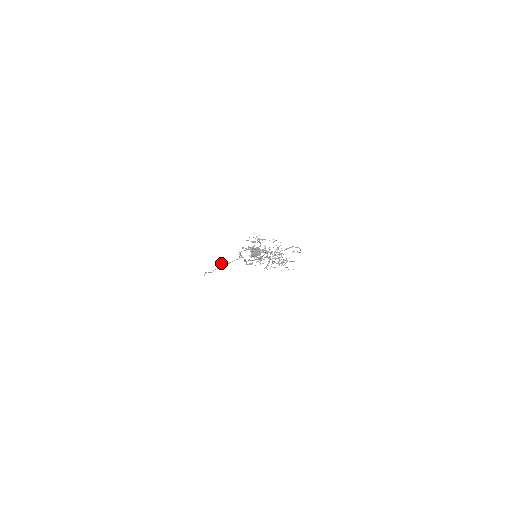
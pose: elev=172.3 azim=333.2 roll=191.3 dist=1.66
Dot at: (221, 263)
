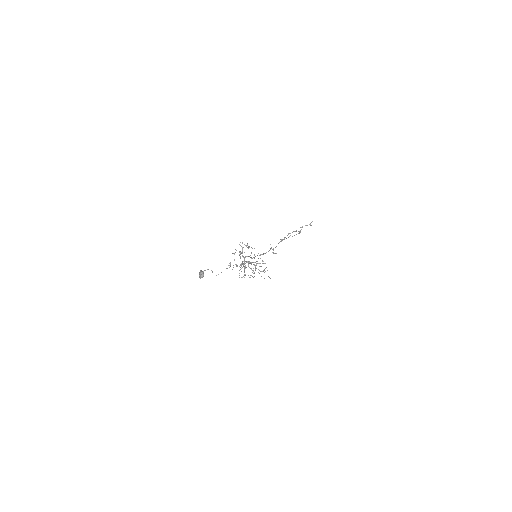
Dot at: occluded
